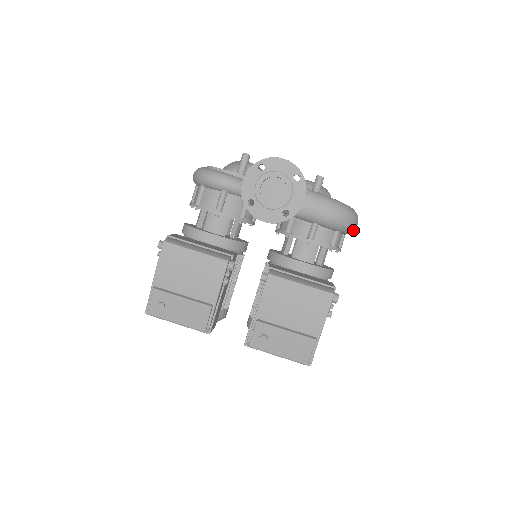
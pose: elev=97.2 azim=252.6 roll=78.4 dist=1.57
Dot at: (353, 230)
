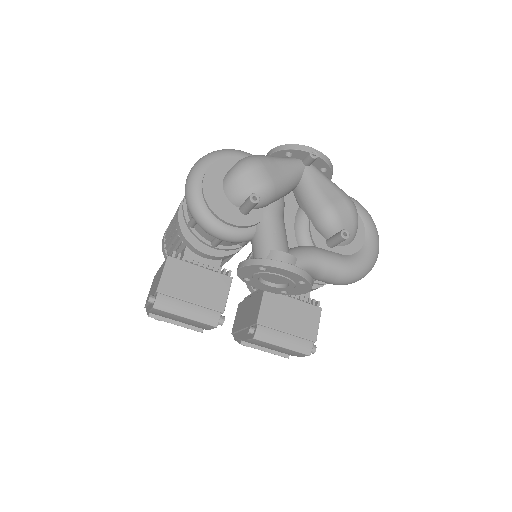
Dot at: occluded
